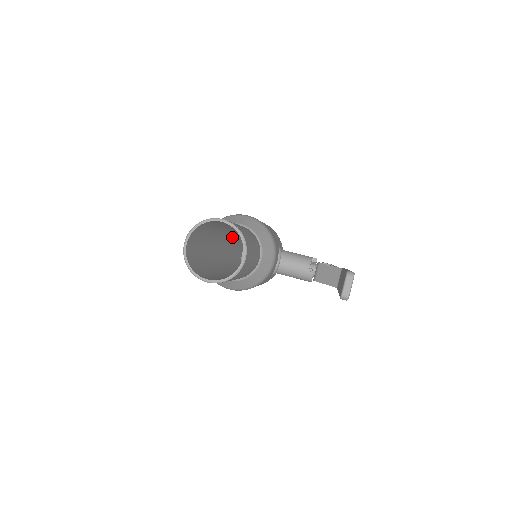
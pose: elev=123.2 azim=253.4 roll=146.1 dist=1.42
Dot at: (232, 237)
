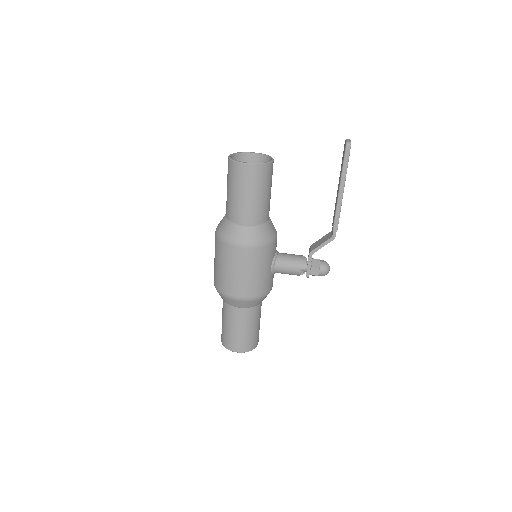
Dot at: occluded
